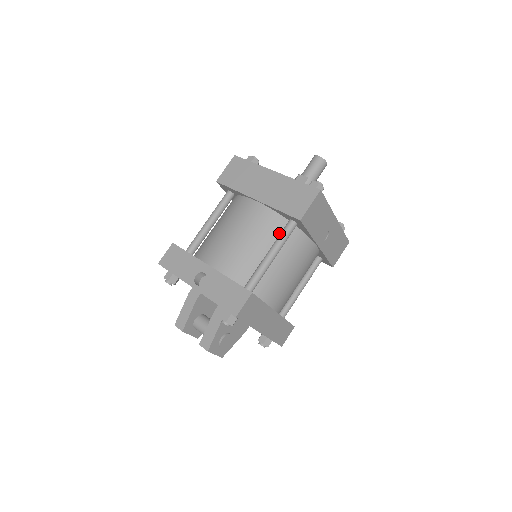
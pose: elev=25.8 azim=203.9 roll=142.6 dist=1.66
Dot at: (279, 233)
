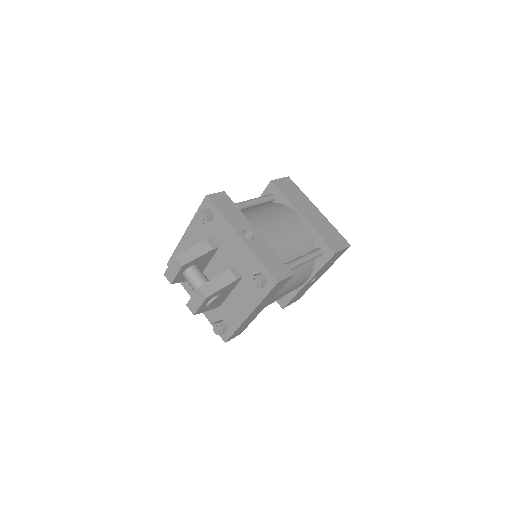
Dot at: (307, 251)
